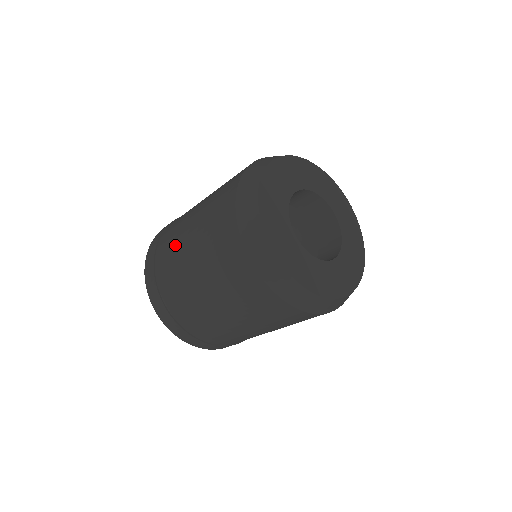
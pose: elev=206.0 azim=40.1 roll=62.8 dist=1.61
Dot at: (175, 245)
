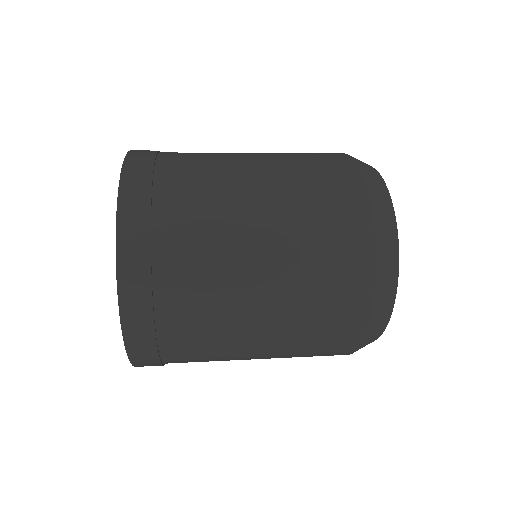
Dot at: (222, 355)
